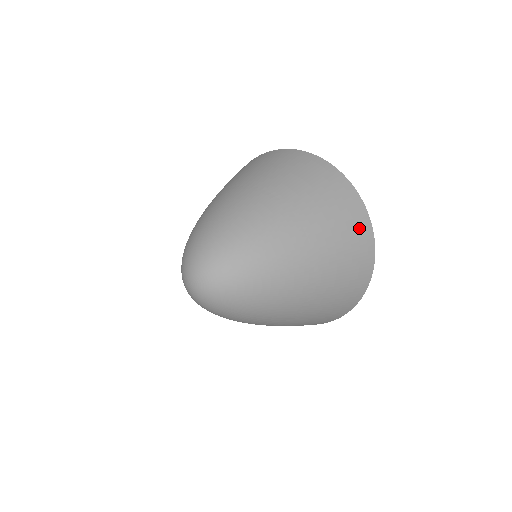
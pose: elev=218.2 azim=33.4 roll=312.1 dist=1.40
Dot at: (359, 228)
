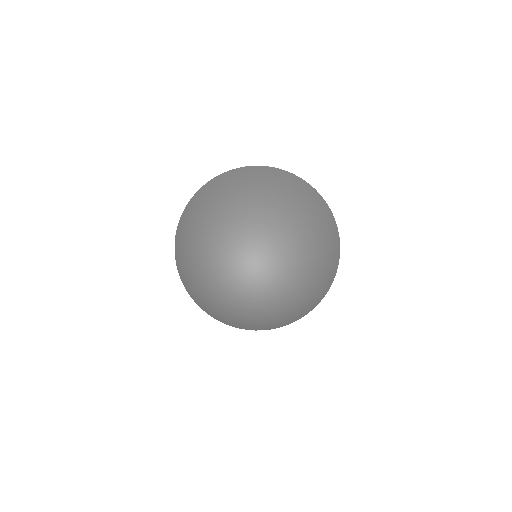
Dot at: (335, 231)
